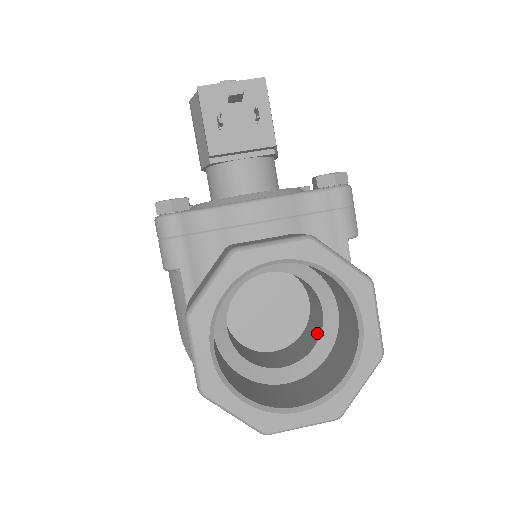
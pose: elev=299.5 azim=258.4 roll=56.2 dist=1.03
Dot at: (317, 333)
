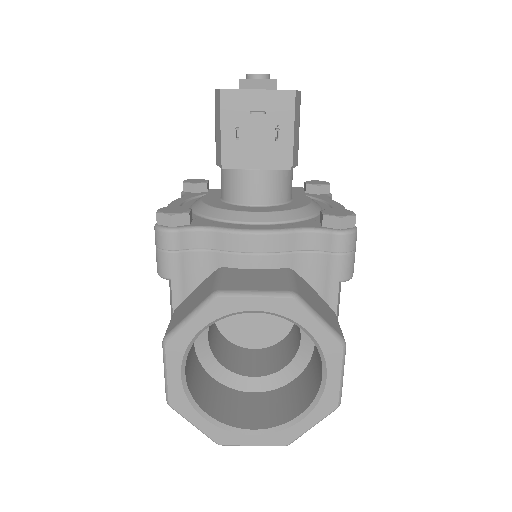
Dot at: (292, 353)
